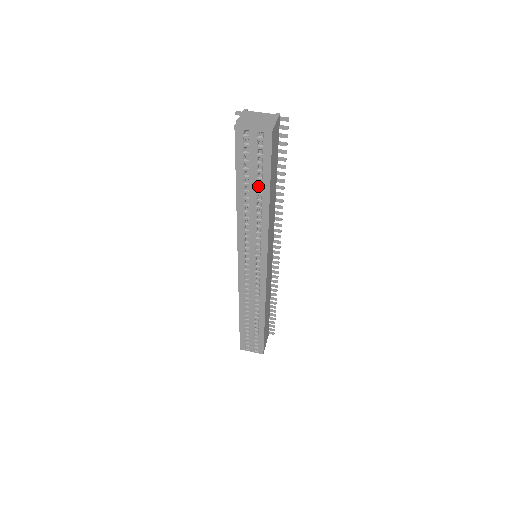
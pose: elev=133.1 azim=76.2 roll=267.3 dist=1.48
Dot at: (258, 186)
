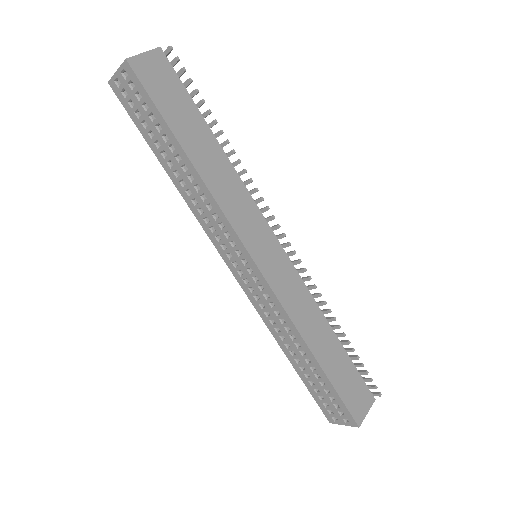
Dot at: (167, 143)
